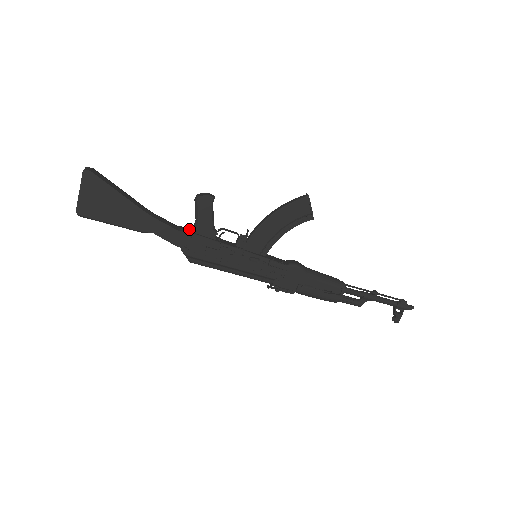
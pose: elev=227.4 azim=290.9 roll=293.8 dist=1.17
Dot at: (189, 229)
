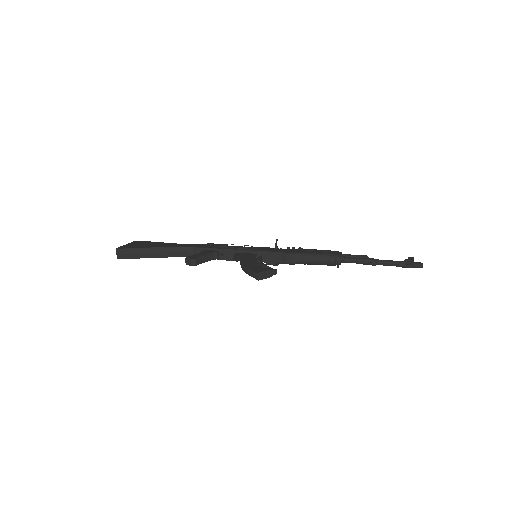
Dot at: occluded
